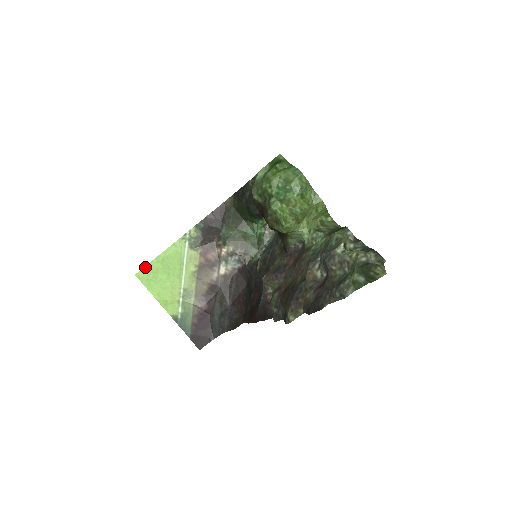
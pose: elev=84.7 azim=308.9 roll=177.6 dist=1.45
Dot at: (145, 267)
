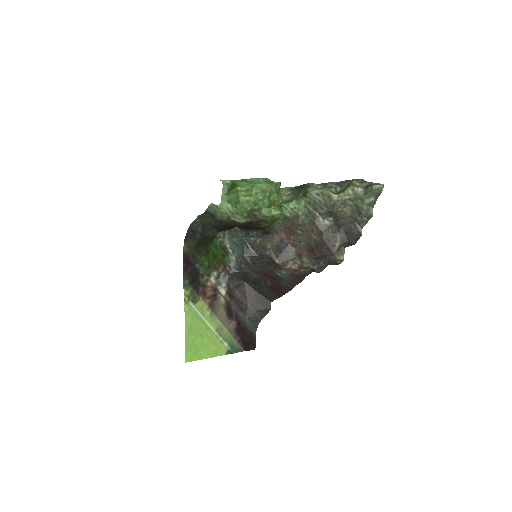
Dot at: (185, 350)
